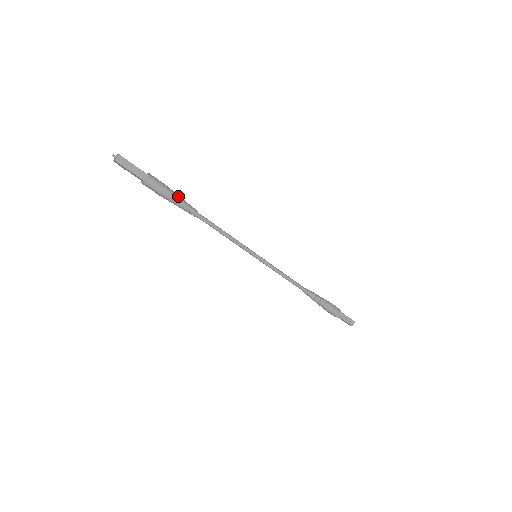
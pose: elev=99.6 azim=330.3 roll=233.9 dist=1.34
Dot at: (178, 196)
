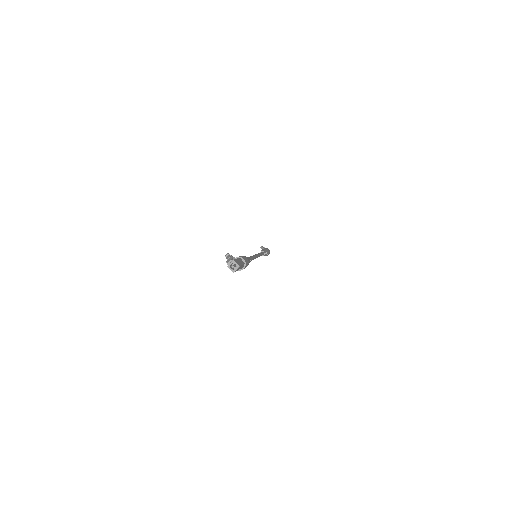
Dot at: (249, 261)
